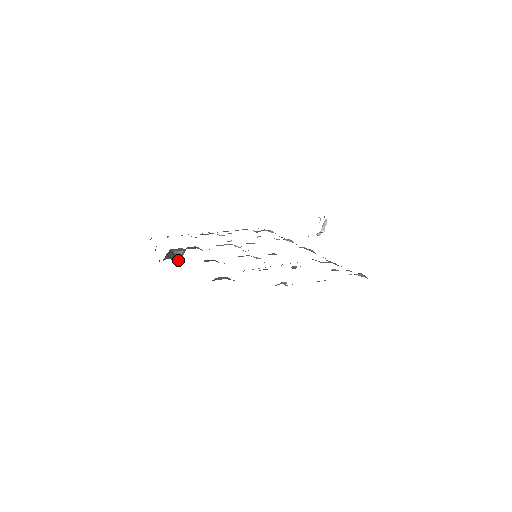
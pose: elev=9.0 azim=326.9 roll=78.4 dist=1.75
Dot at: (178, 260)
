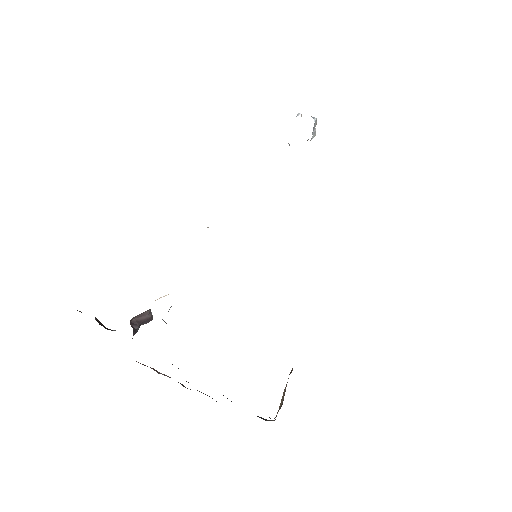
Dot at: occluded
